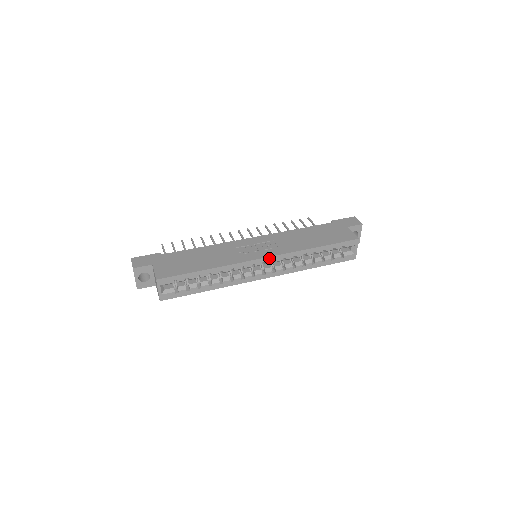
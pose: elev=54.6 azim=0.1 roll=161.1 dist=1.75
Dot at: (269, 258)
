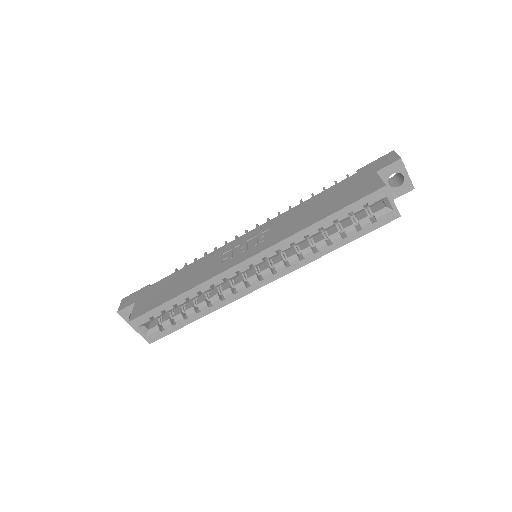
Dot at: (254, 257)
